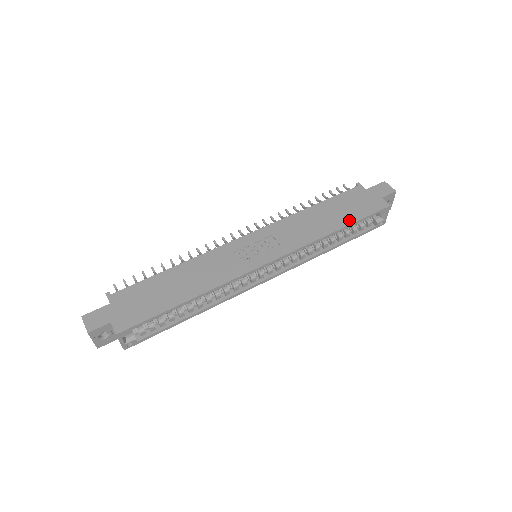
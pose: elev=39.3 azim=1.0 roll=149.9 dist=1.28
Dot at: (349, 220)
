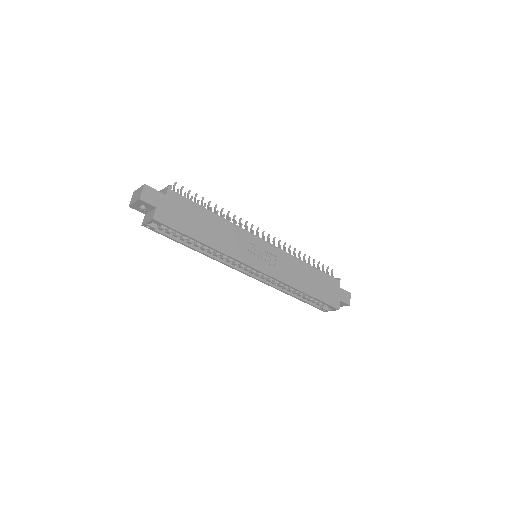
Dot at: (316, 294)
